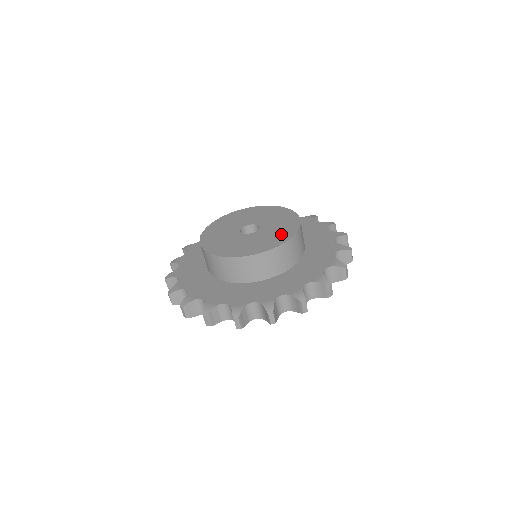
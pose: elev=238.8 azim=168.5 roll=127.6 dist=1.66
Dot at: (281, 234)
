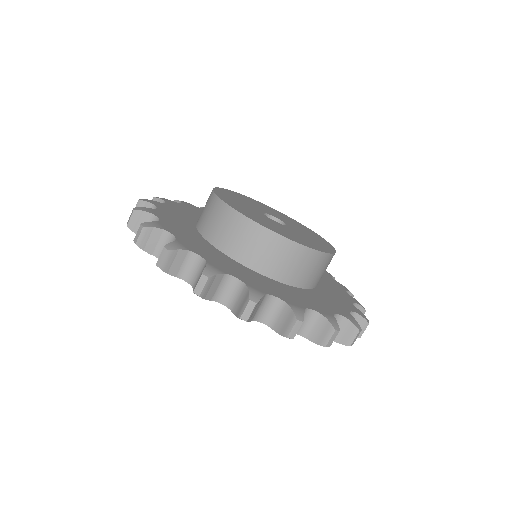
Dot at: (318, 244)
